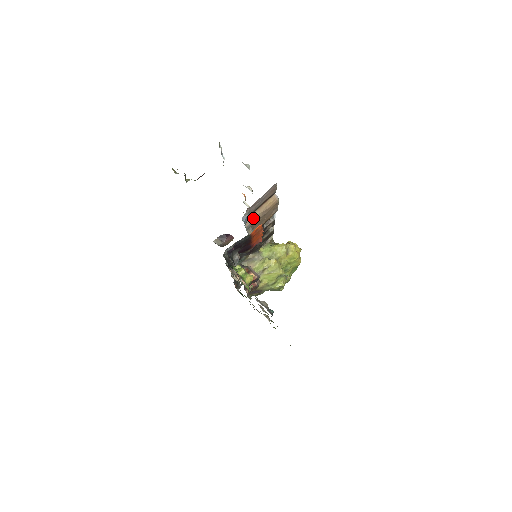
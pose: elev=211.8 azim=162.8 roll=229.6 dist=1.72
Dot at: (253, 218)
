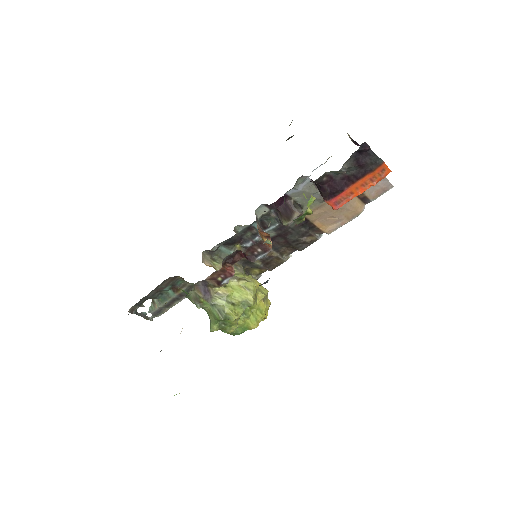
Dot at: occluded
